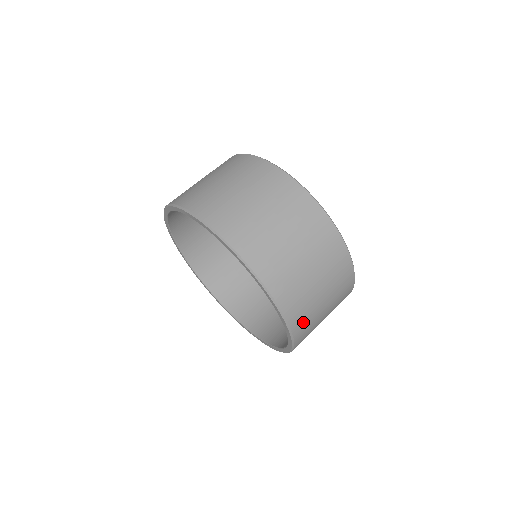
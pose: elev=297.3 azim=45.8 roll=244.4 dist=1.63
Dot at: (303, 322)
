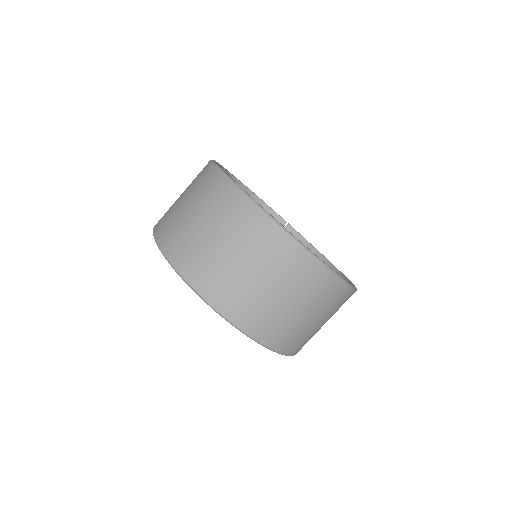
Dot at: occluded
